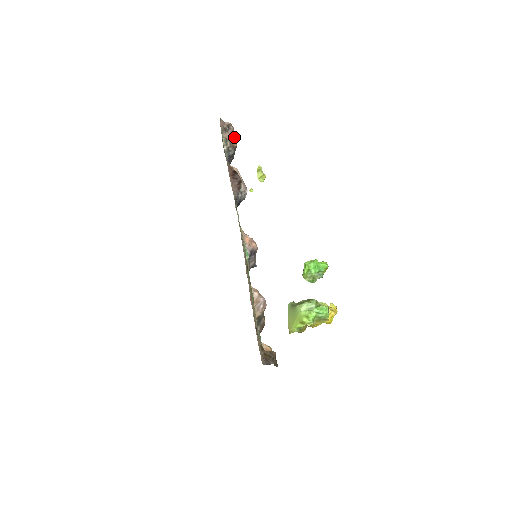
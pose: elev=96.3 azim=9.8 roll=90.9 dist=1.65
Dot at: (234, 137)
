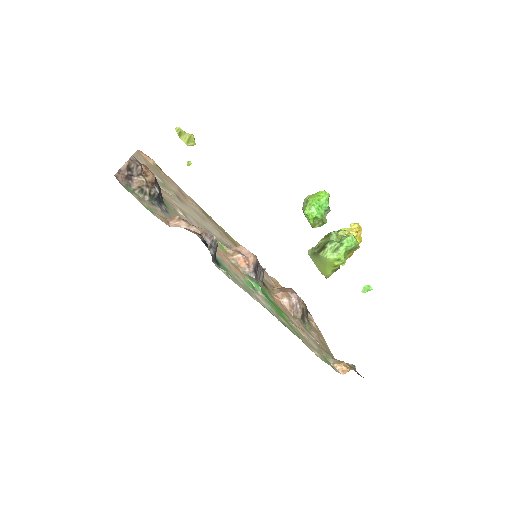
Dot at: (143, 169)
